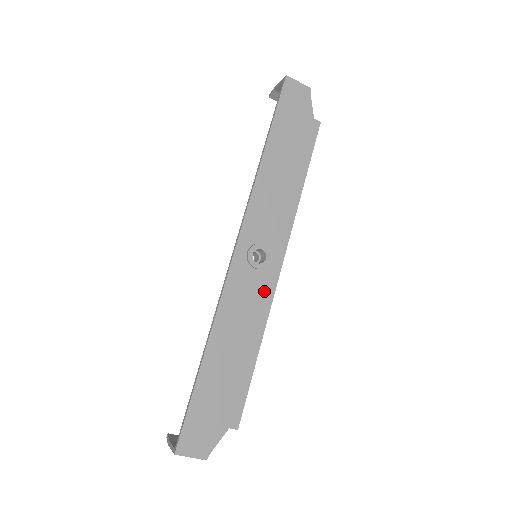
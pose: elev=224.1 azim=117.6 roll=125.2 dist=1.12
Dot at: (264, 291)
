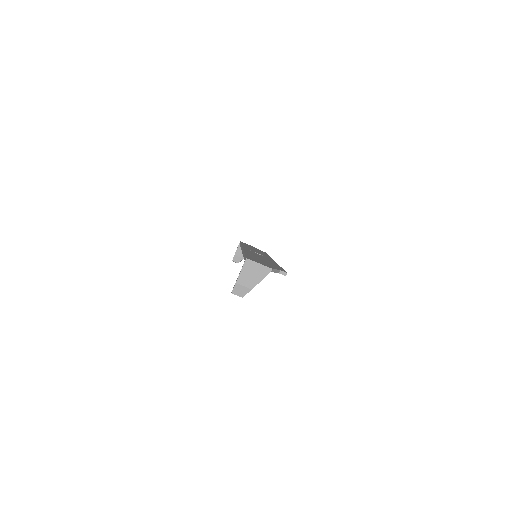
Dot at: (269, 259)
